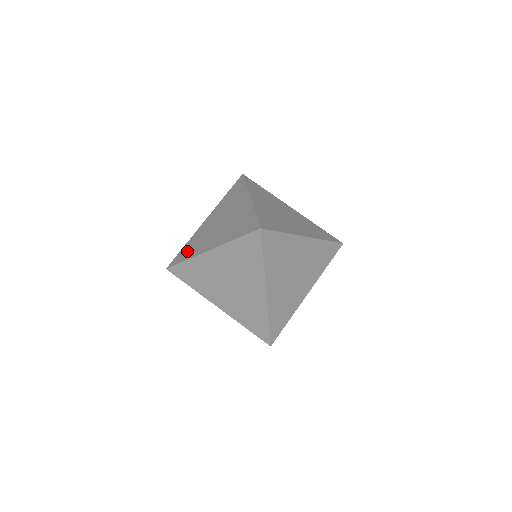
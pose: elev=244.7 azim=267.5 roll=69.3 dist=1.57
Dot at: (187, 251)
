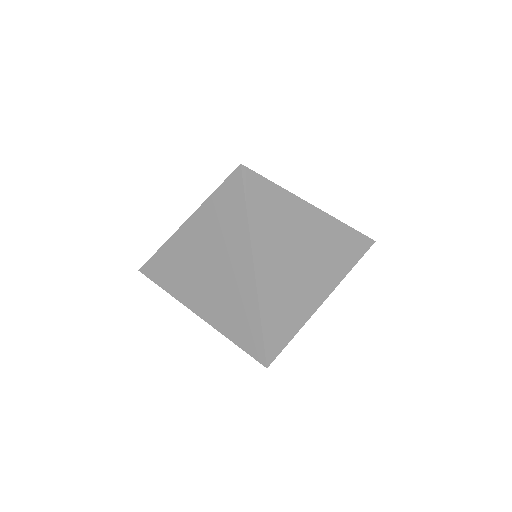
Dot at: (164, 272)
